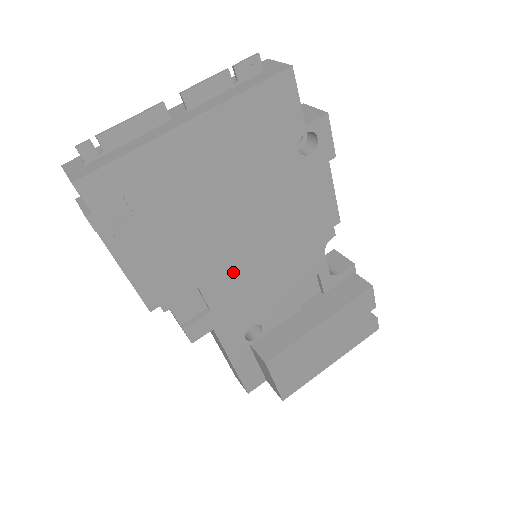
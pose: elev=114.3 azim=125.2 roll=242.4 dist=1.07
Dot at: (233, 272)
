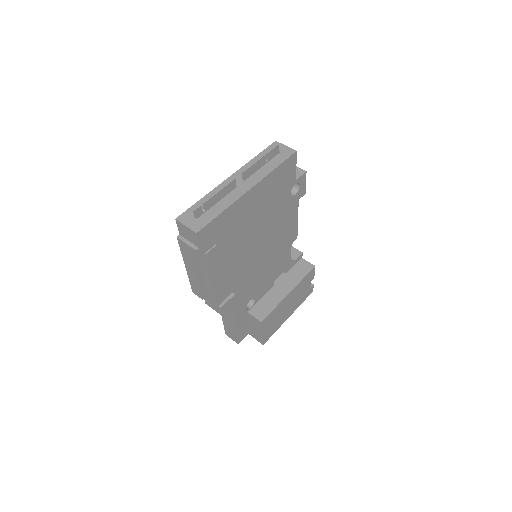
Dot at: (249, 269)
